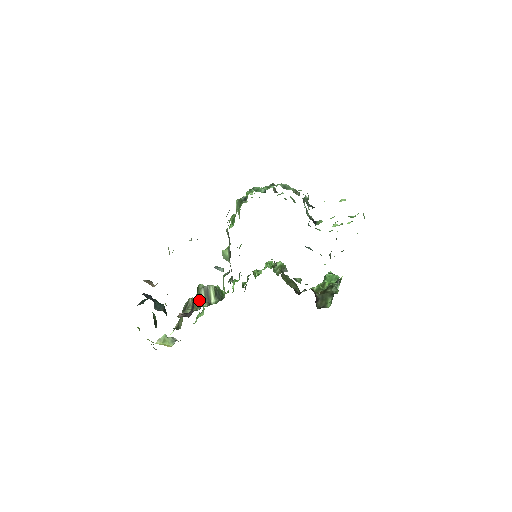
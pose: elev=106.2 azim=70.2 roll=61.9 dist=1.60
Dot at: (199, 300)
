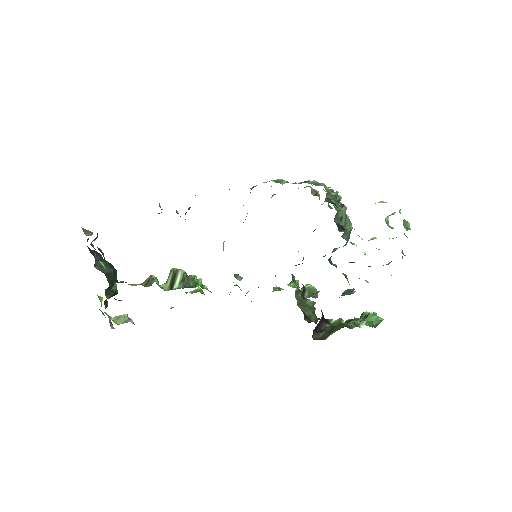
Dot at: (164, 283)
